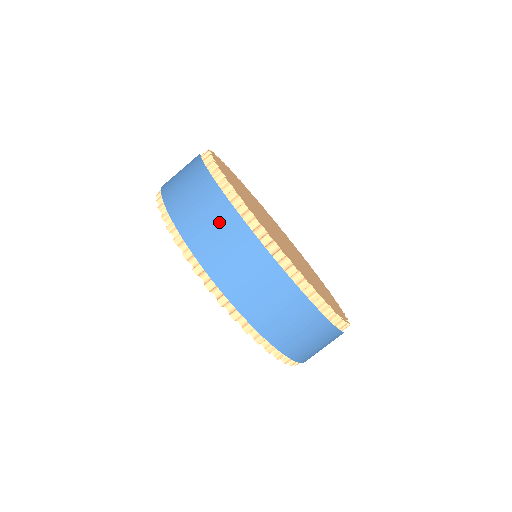
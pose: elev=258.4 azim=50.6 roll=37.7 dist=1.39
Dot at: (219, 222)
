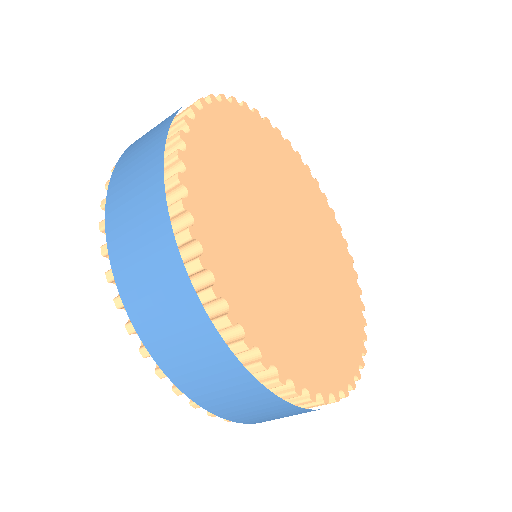
Dot at: (145, 218)
